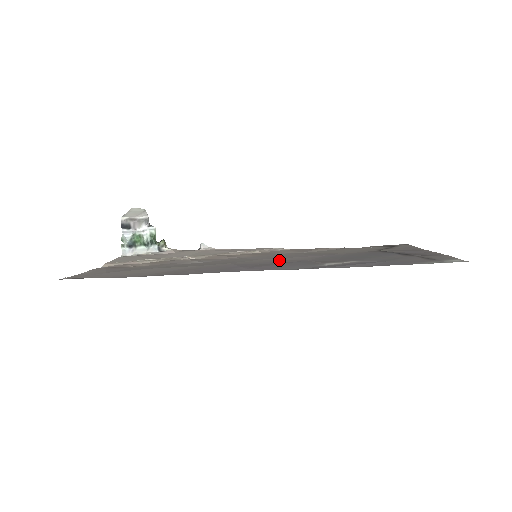
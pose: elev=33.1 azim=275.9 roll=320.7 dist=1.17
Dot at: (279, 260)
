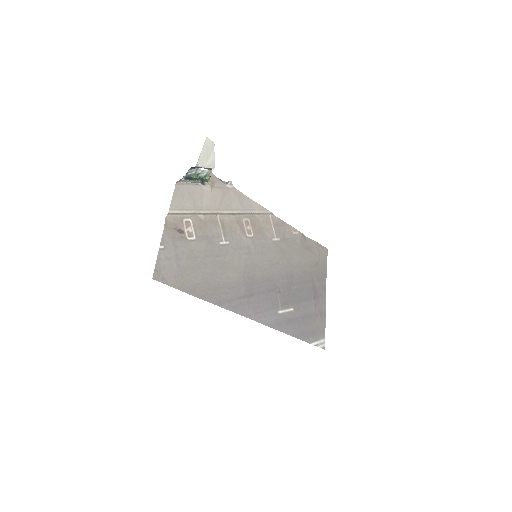
Dot at: (265, 274)
